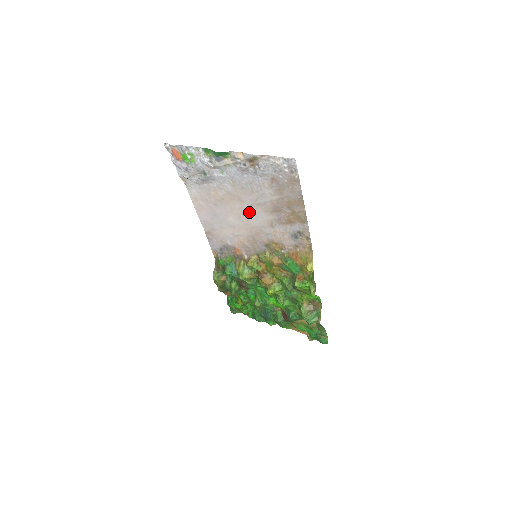
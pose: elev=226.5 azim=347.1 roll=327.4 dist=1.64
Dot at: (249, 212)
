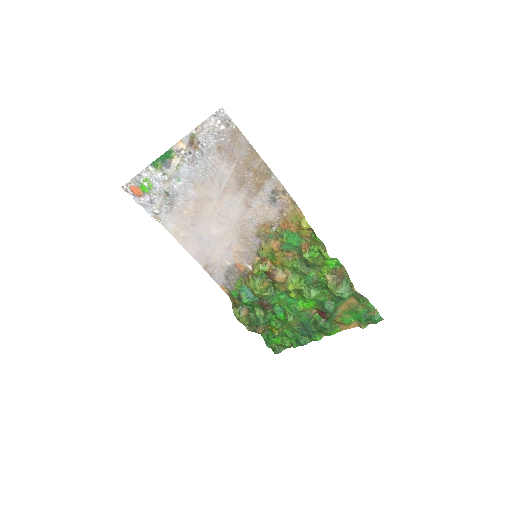
Dot at: (223, 207)
